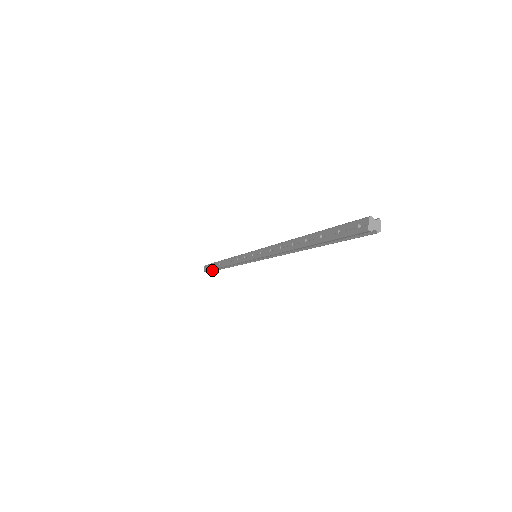
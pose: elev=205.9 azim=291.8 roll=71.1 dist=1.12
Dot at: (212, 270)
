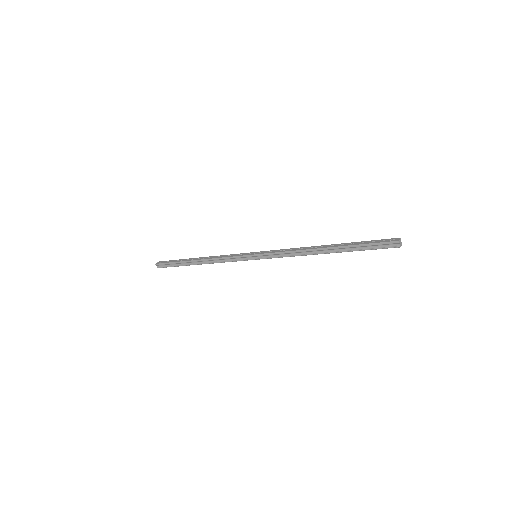
Dot at: (168, 265)
